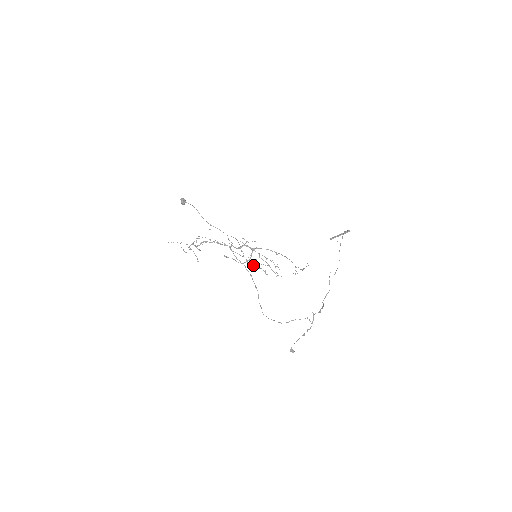
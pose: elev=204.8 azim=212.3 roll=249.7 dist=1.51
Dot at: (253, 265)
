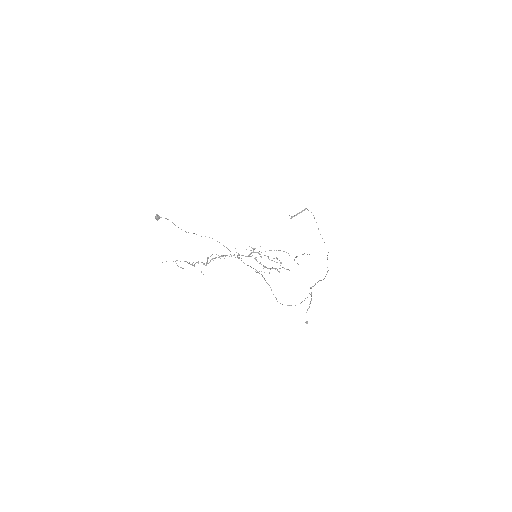
Dot at: occluded
